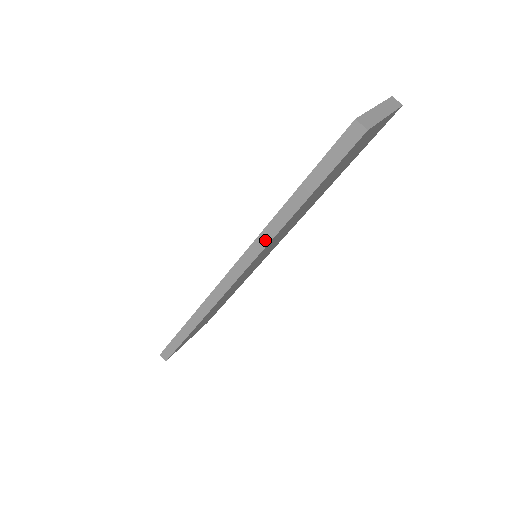
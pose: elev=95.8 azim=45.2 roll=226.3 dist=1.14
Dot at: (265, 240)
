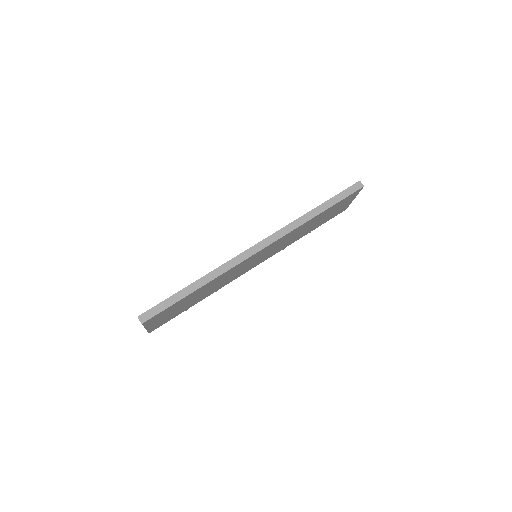
Dot at: (295, 226)
